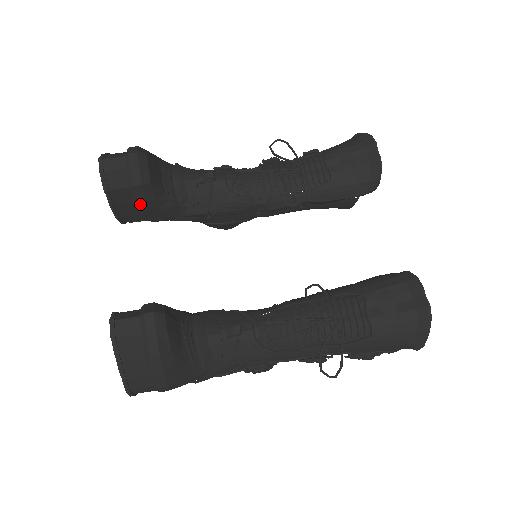
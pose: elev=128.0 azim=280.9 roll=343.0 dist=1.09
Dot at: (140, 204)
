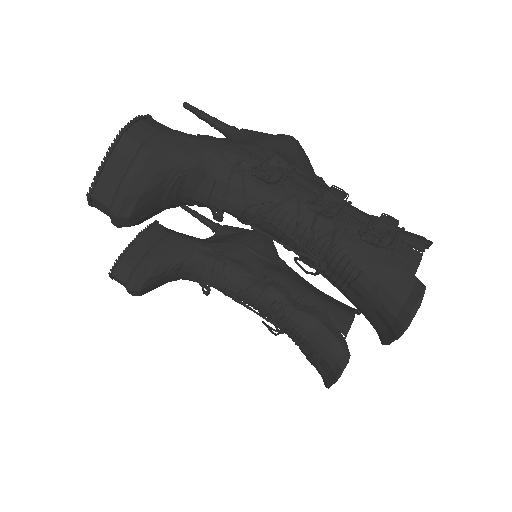
Dot at: occluded
